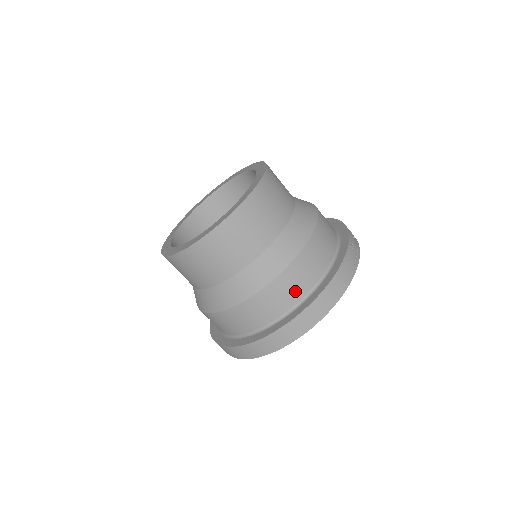
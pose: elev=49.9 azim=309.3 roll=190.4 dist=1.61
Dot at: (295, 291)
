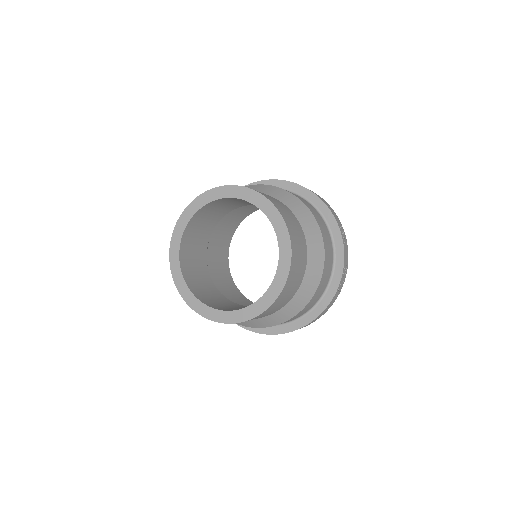
Dot at: occluded
